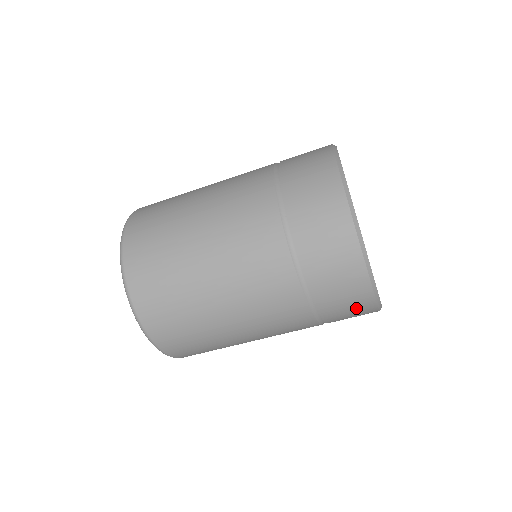
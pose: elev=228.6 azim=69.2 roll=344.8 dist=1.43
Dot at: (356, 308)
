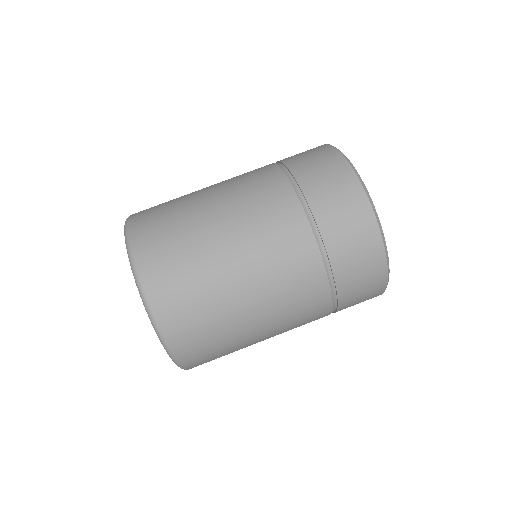
Dot at: (336, 180)
